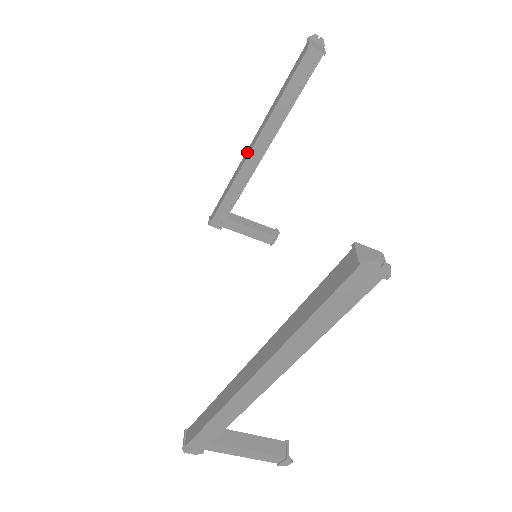
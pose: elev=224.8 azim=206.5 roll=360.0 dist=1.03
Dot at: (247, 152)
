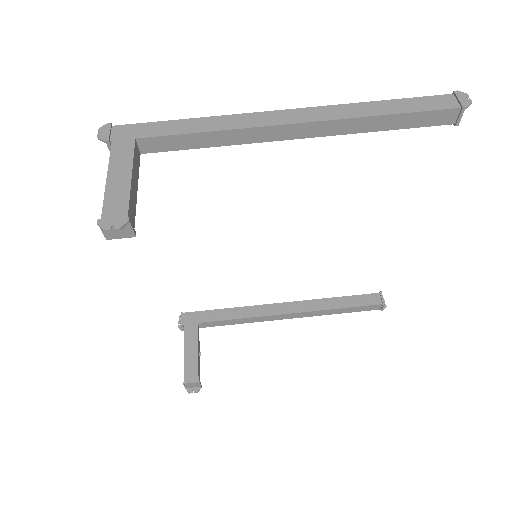
Dot at: occluded
